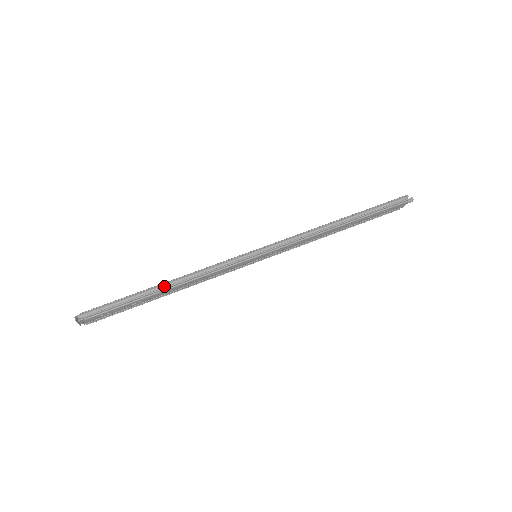
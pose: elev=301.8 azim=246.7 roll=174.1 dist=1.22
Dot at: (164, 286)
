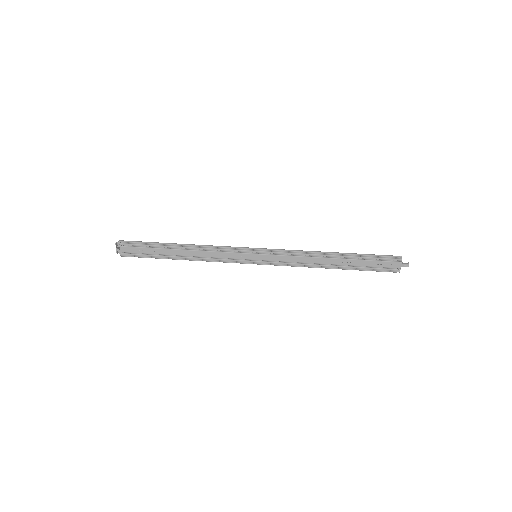
Dot at: (180, 244)
